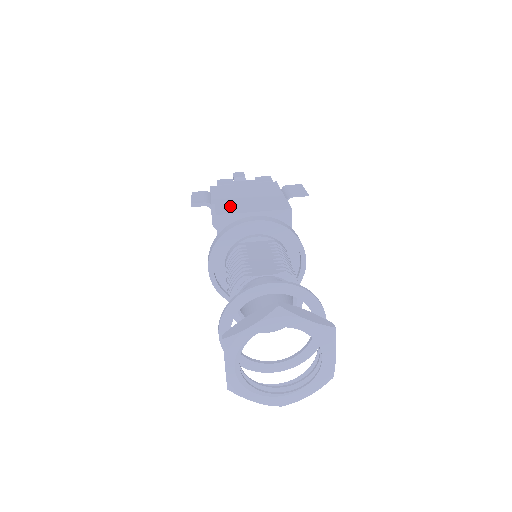
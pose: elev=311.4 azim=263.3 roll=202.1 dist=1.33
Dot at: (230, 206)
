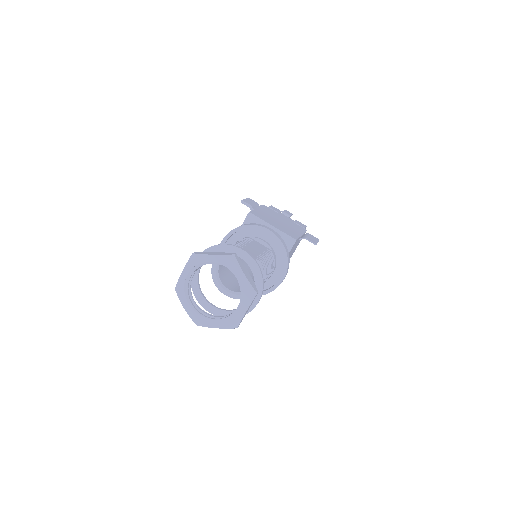
Dot at: (262, 215)
